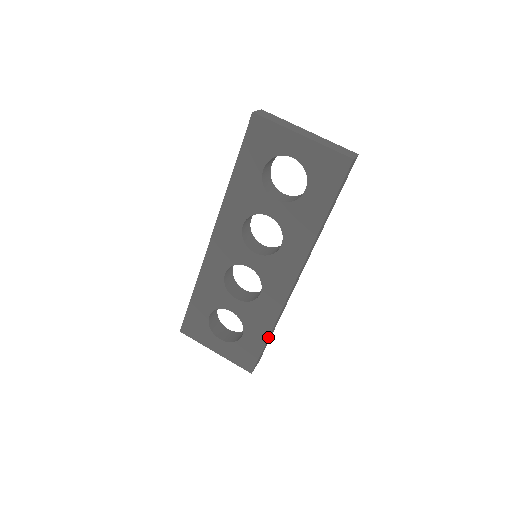
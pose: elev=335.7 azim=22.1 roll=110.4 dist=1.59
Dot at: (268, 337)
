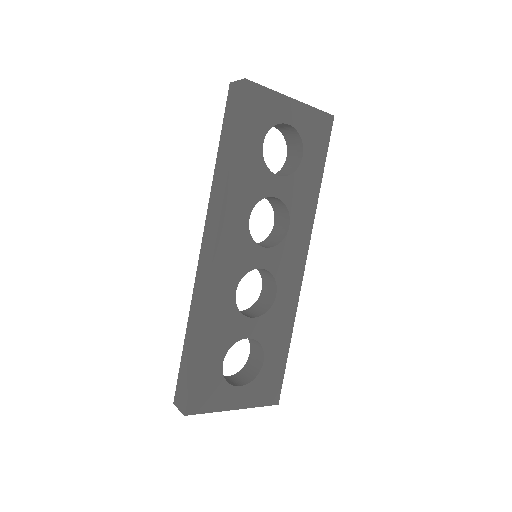
Dot at: (289, 344)
